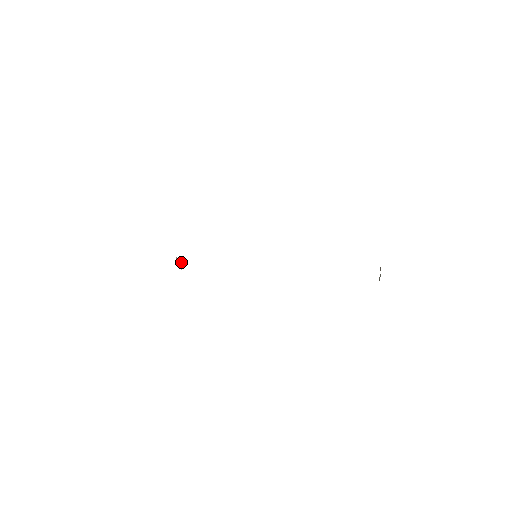
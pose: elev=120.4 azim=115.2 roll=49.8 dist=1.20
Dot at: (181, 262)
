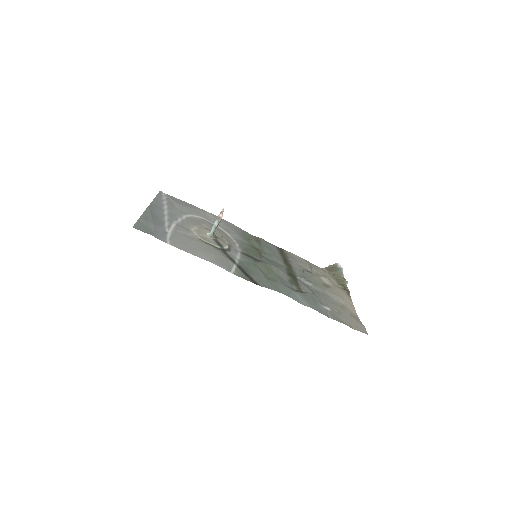
Dot at: (217, 224)
